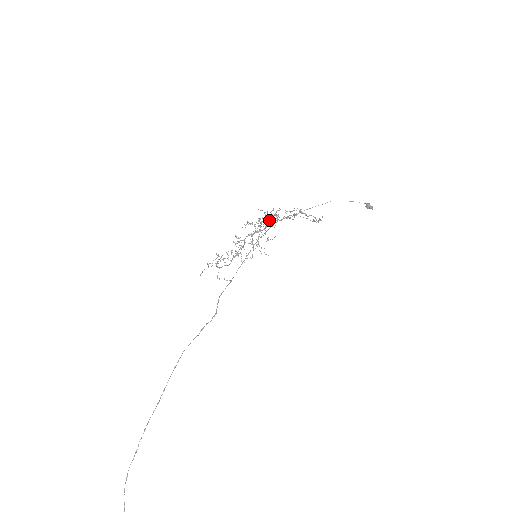
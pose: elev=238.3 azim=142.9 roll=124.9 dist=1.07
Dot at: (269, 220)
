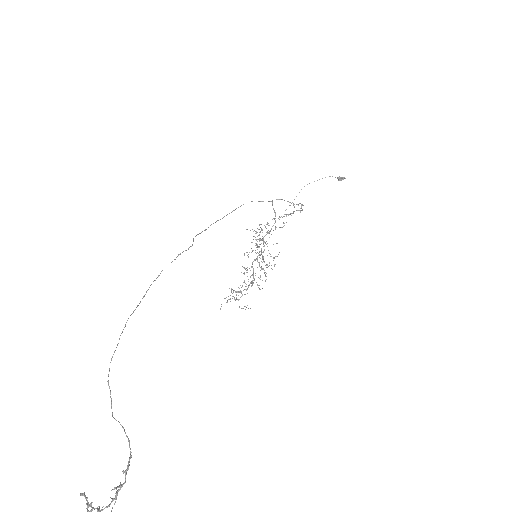
Dot at: (263, 237)
